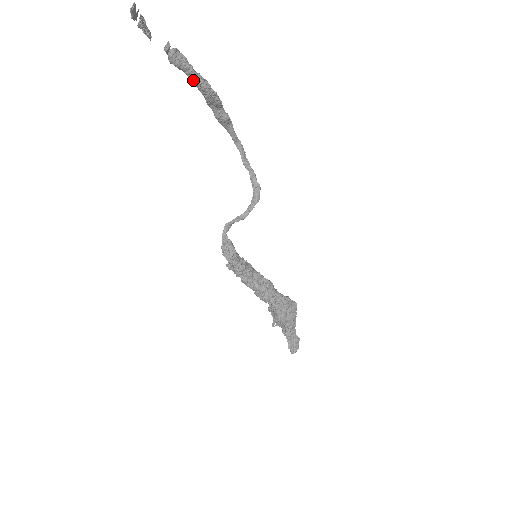
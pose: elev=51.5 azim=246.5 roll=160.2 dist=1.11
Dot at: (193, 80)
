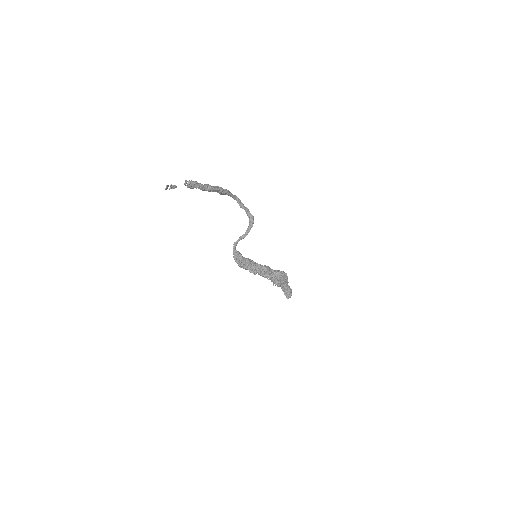
Dot at: (202, 190)
